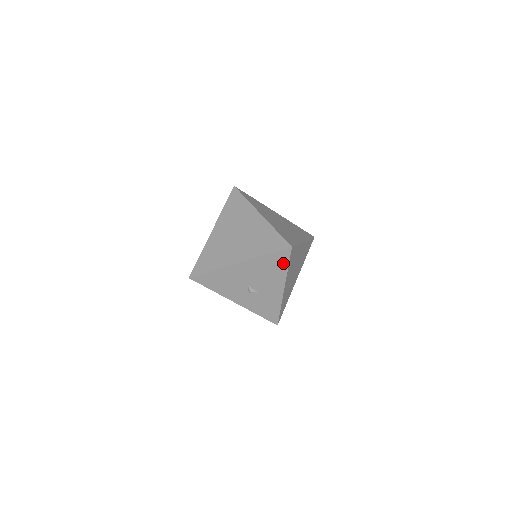
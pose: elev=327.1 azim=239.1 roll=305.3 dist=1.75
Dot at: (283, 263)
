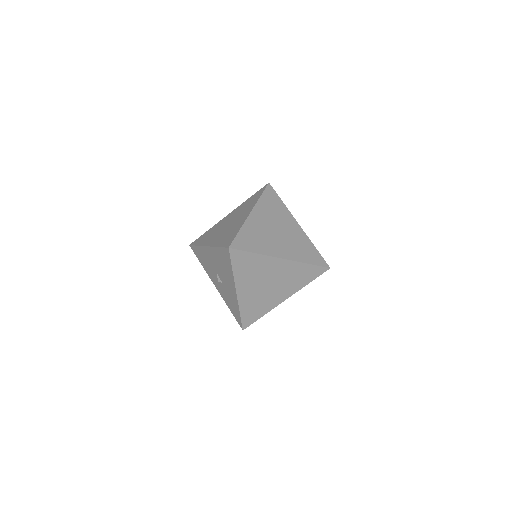
Dot at: (229, 262)
